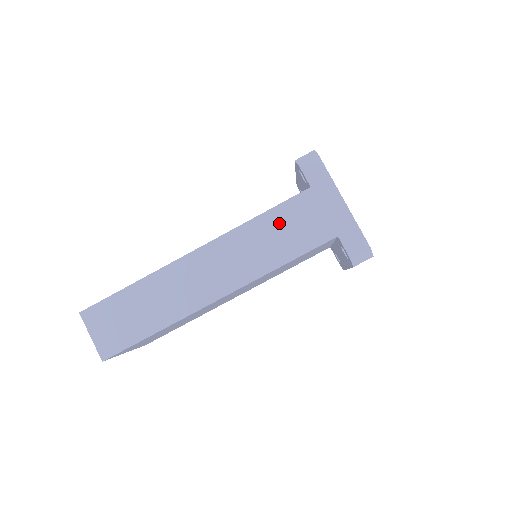
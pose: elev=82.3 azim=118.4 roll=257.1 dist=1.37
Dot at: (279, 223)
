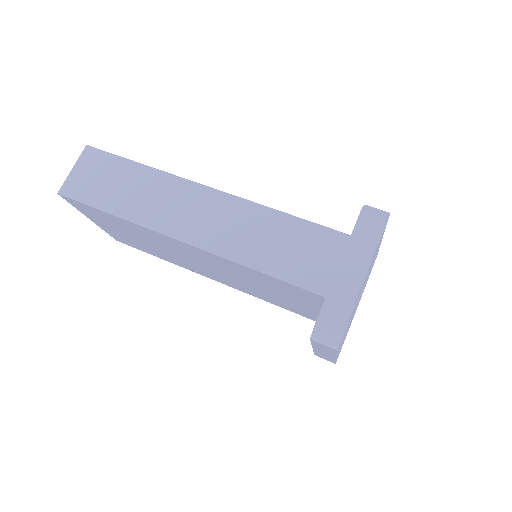
Dot at: (293, 235)
